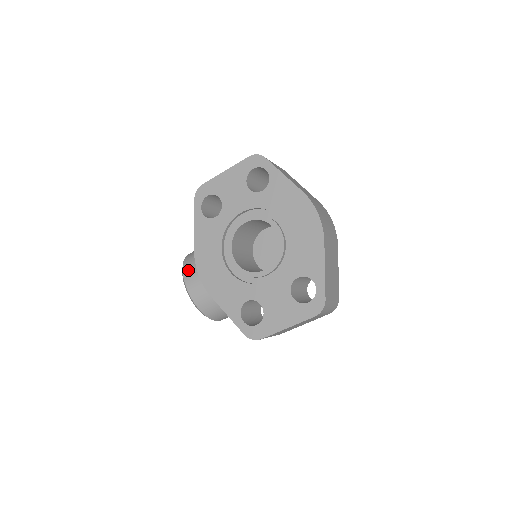
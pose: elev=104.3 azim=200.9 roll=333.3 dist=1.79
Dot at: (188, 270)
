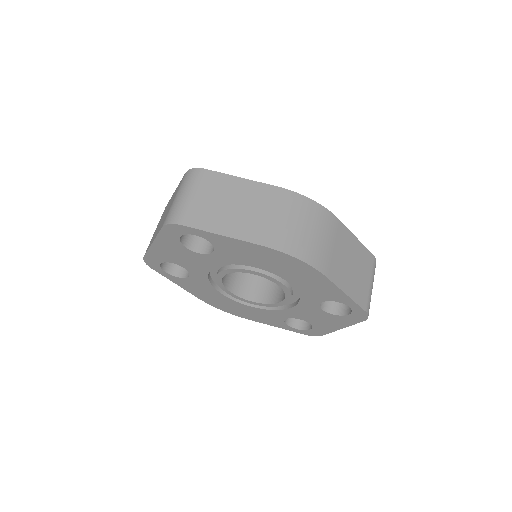
Dot at: occluded
